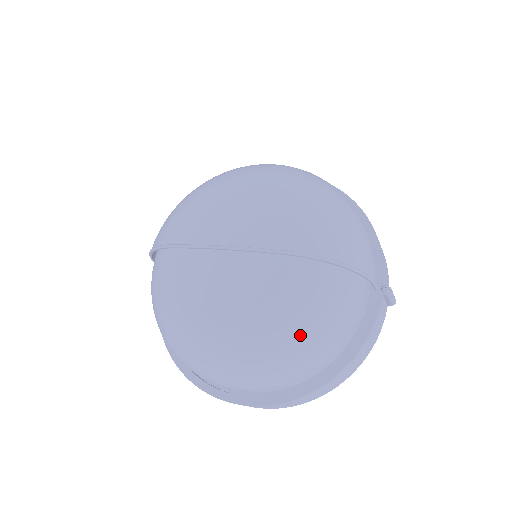
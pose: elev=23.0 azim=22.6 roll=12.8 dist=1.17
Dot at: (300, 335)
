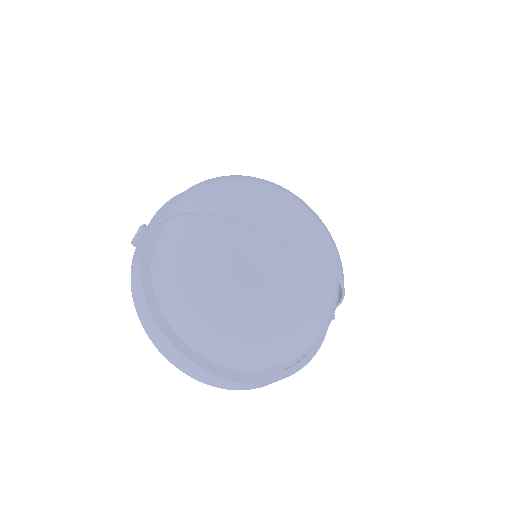
Dot at: (316, 331)
